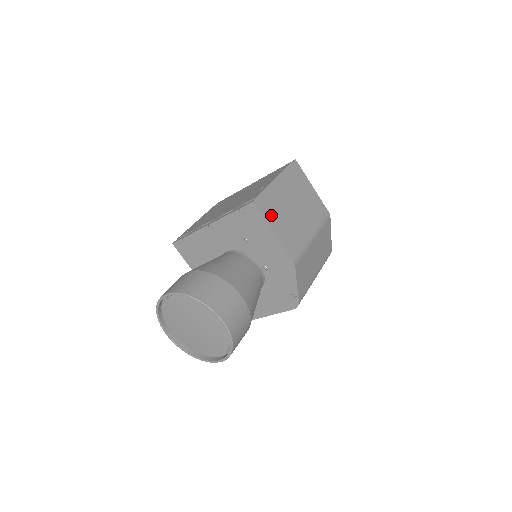
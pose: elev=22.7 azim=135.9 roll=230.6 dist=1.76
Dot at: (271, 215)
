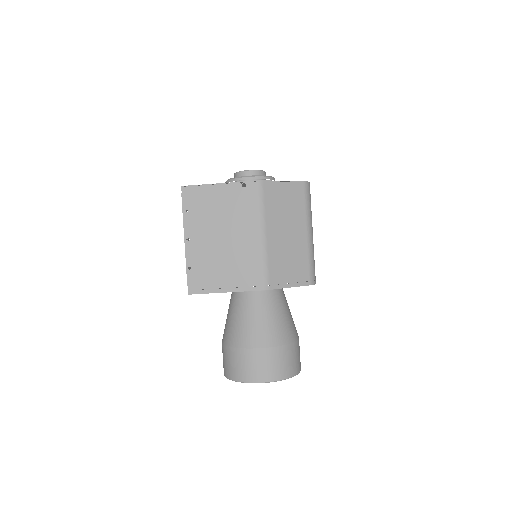
Dot at: (211, 281)
